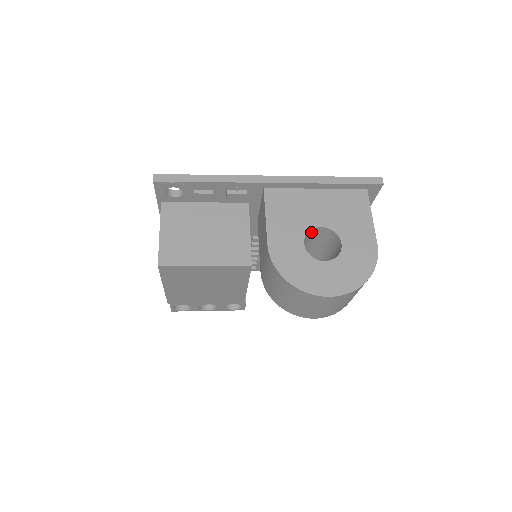
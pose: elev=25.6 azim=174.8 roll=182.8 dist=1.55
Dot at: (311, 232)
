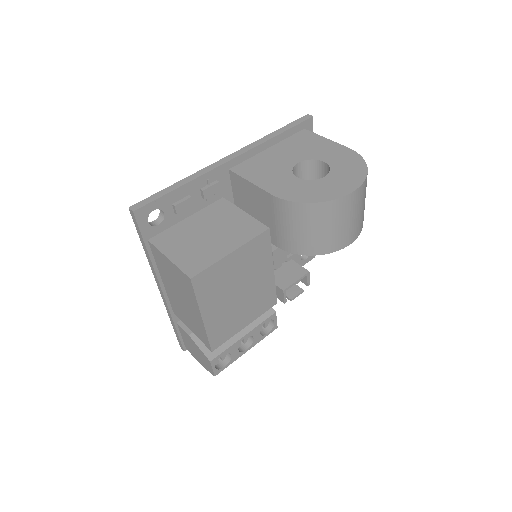
Dot at: (293, 173)
